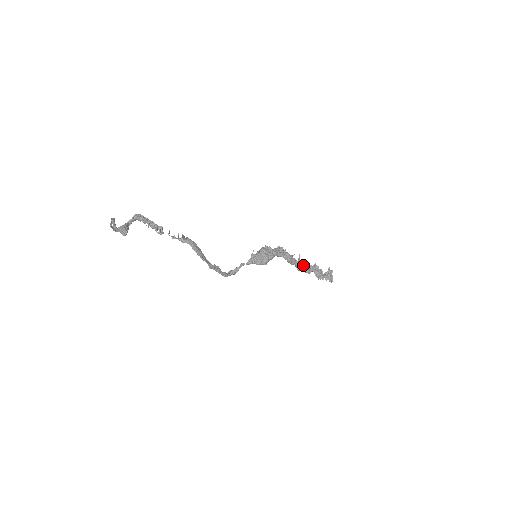
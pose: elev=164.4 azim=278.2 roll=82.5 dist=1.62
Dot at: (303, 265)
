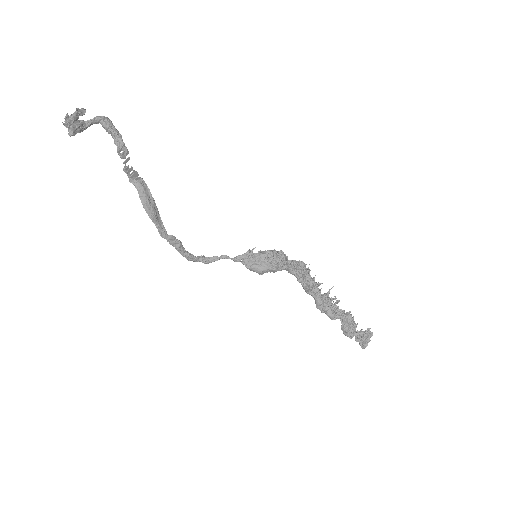
Dot at: (329, 304)
